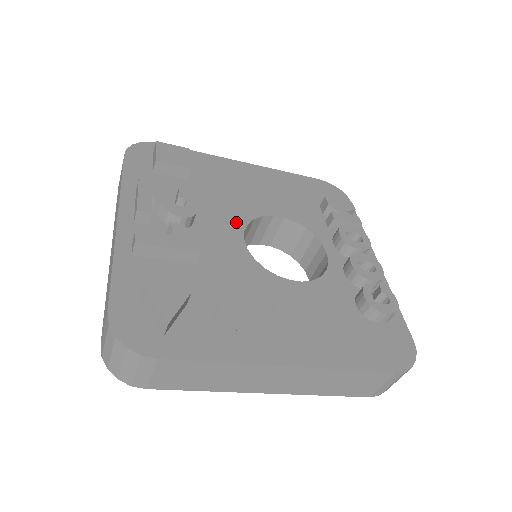
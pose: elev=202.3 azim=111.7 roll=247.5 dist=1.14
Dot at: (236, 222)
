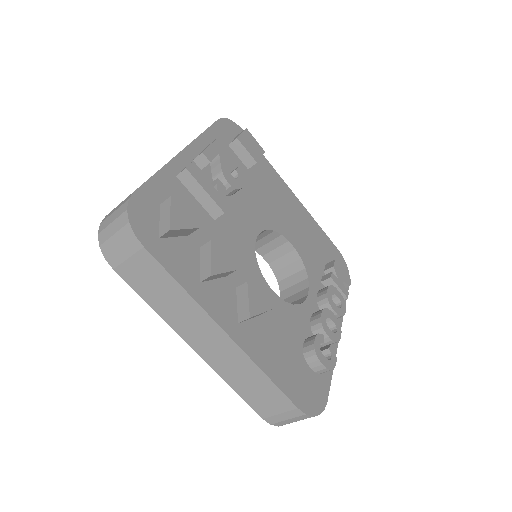
Dot at: (260, 221)
